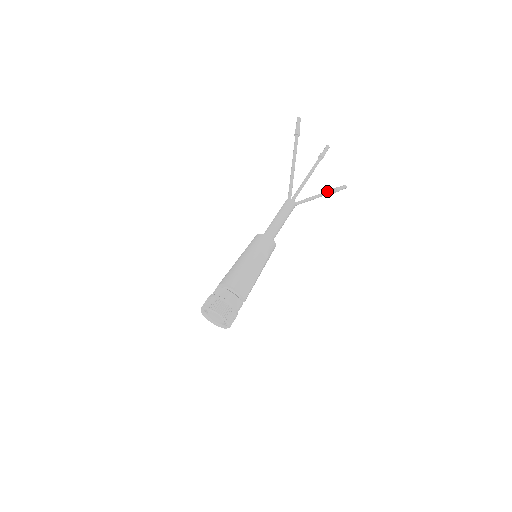
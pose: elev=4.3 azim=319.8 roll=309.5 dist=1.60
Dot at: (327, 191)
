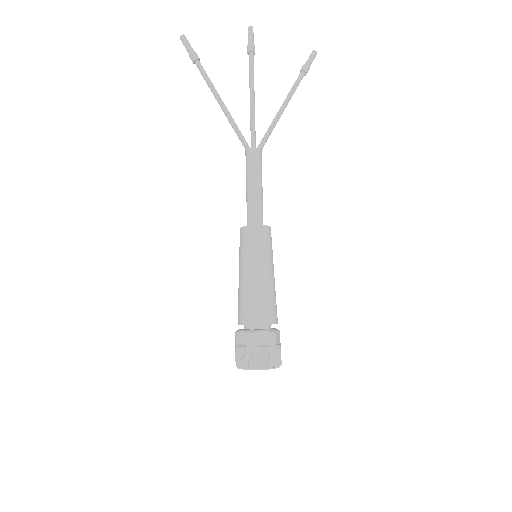
Dot at: (292, 86)
